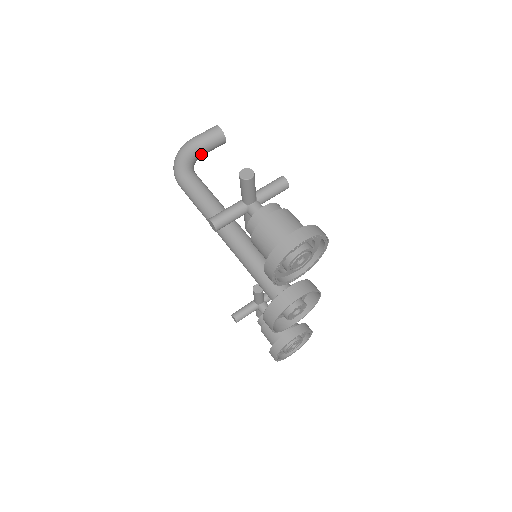
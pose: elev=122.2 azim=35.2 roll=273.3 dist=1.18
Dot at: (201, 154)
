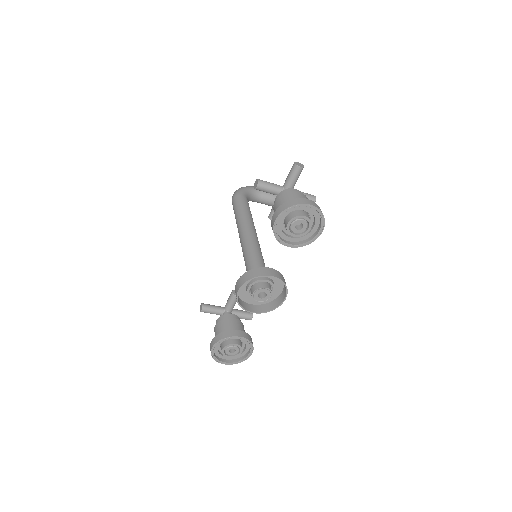
Dot at: (258, 199)
